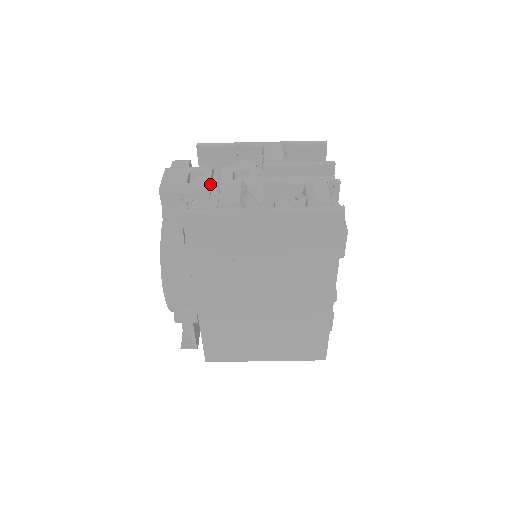
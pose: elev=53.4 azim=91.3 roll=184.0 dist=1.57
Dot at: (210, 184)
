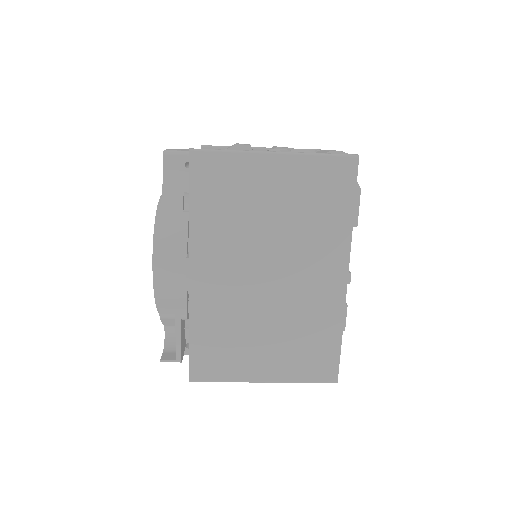
Dot at: occluded
